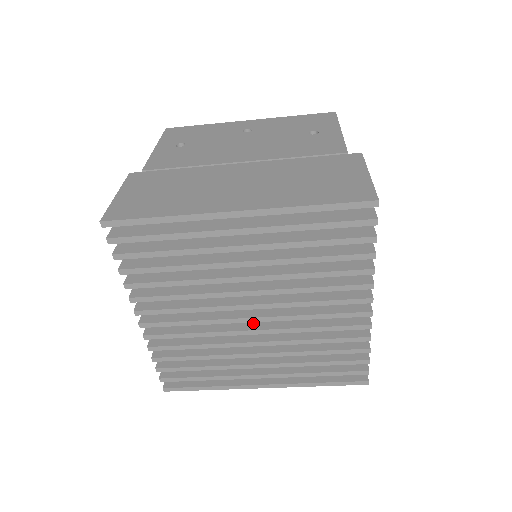
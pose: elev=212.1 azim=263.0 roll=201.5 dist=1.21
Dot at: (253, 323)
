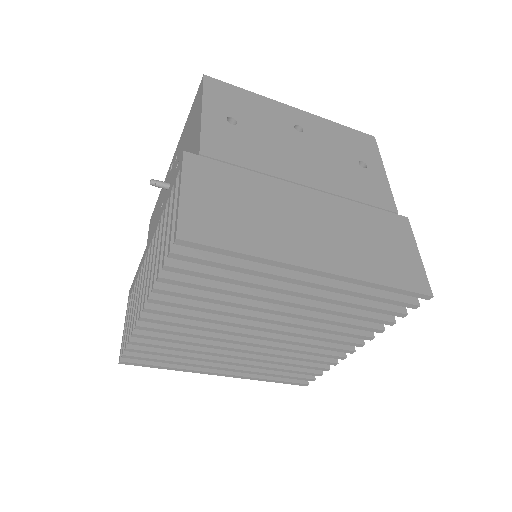
Dot at: occluded
